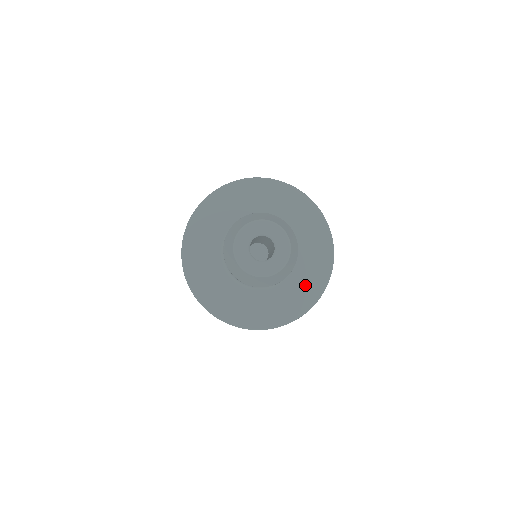
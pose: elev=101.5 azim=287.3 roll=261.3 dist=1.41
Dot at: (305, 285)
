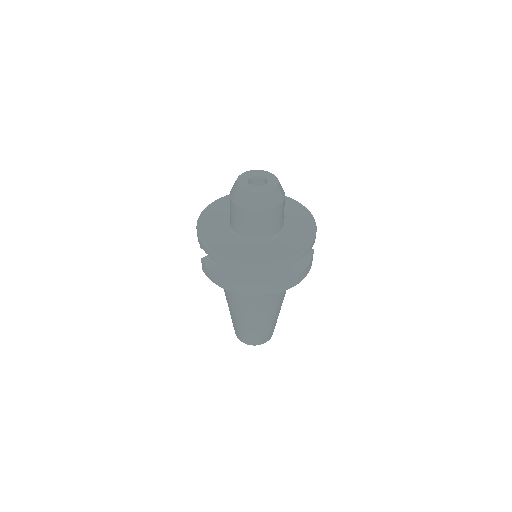
Dot at: (290, 244)
